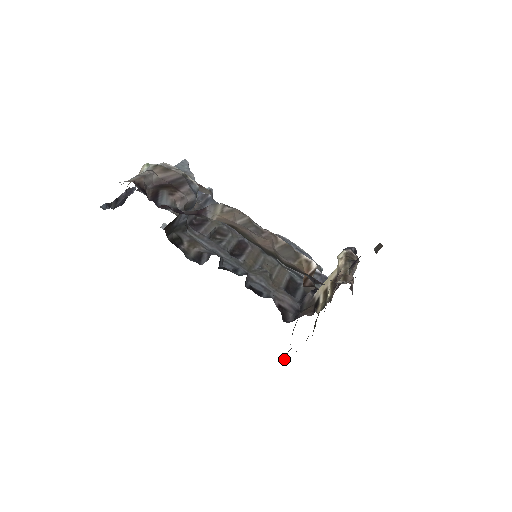
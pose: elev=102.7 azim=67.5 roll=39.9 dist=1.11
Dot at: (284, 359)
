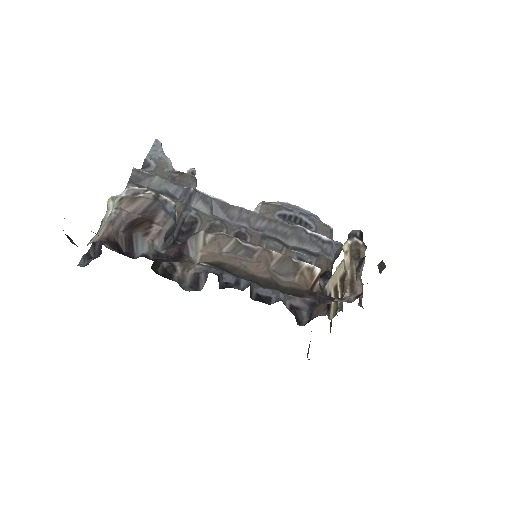
Dot at: (308, 351)
